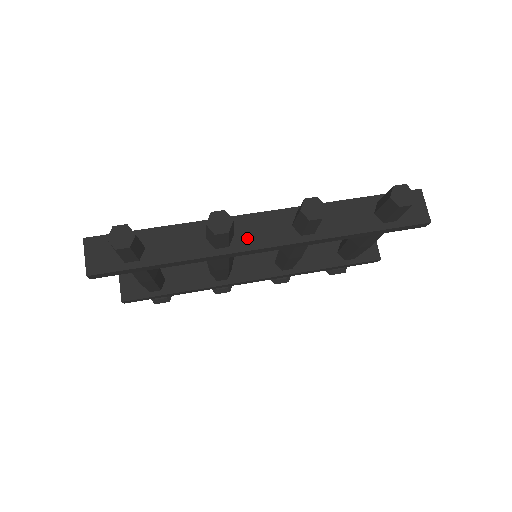
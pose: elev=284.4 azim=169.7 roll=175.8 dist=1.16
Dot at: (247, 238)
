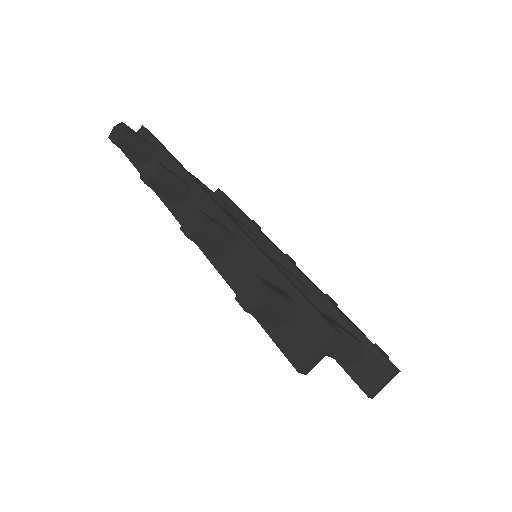
Dot at: (187, 211)
